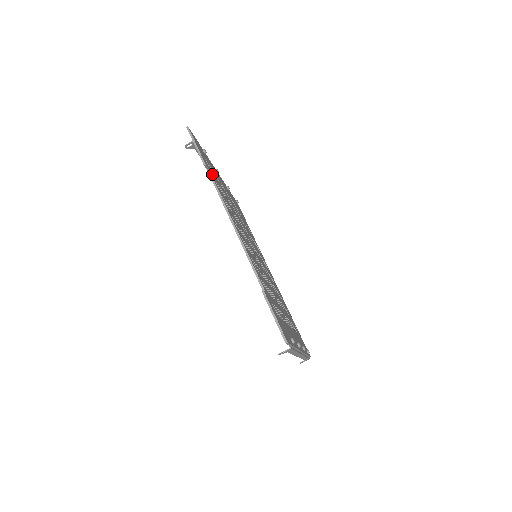
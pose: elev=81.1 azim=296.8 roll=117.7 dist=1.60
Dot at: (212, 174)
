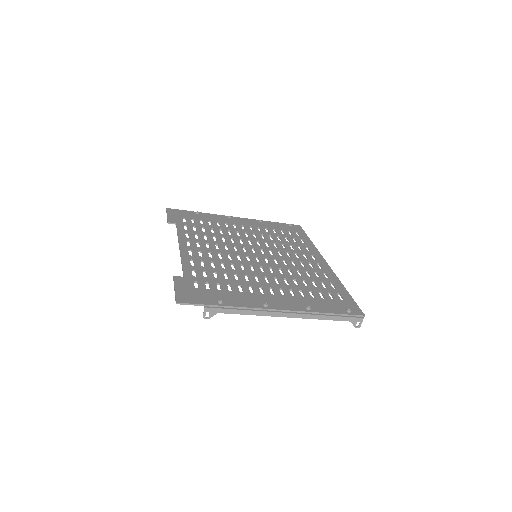
Dot at: (185, 224)
